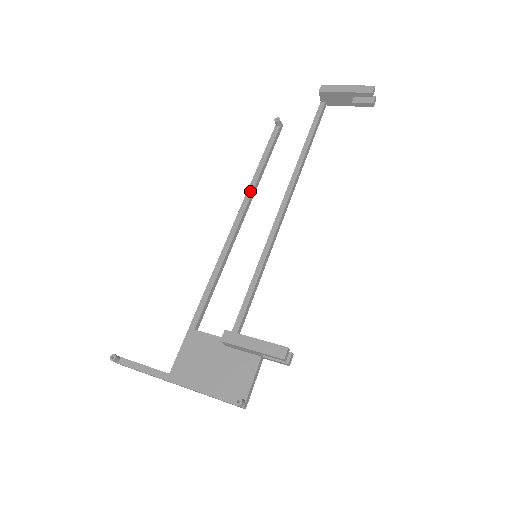
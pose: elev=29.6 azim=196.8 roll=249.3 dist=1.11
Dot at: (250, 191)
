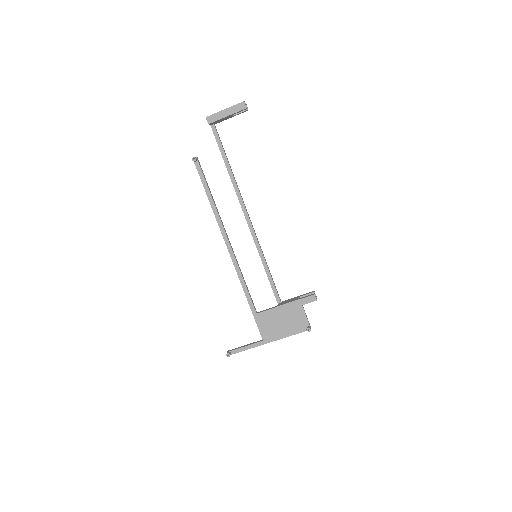
Dot at: (218, 219)
